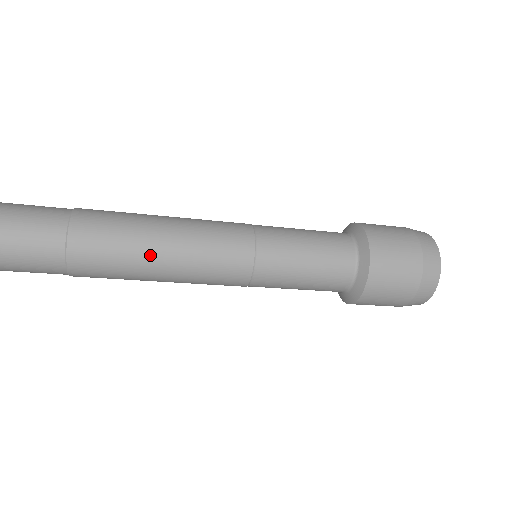
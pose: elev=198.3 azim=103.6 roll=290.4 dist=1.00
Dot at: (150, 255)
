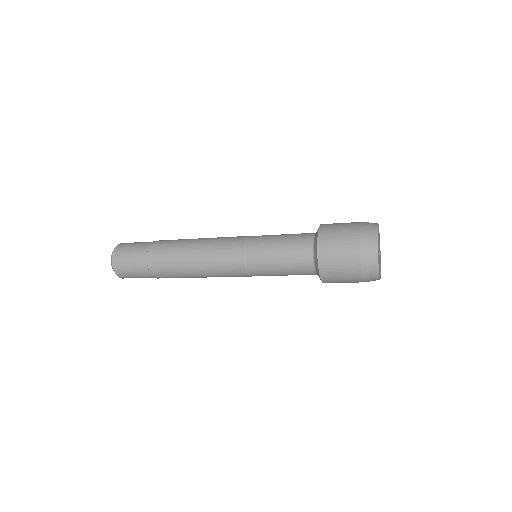
Dot at: (186, 258)
